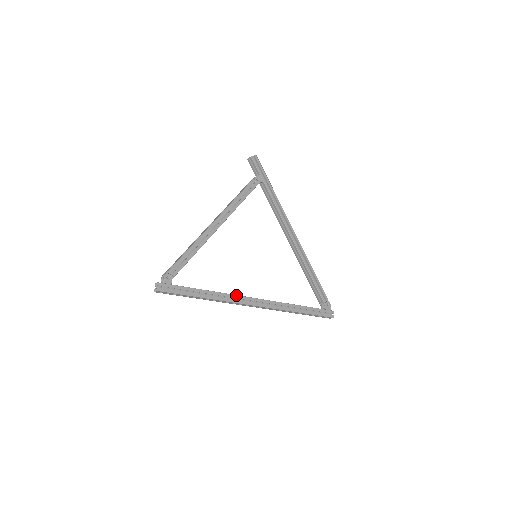
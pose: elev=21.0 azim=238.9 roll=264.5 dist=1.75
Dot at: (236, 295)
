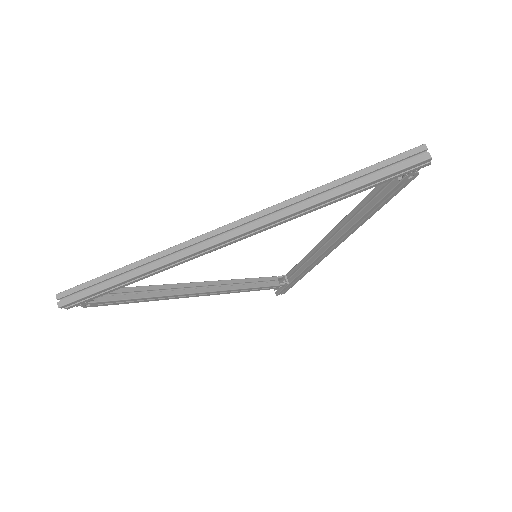
Dot at: occluded
